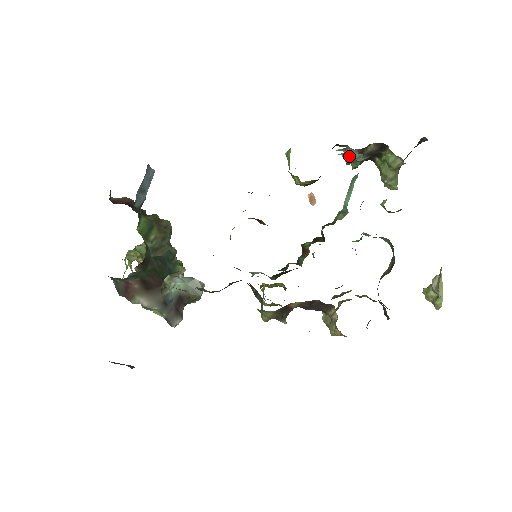
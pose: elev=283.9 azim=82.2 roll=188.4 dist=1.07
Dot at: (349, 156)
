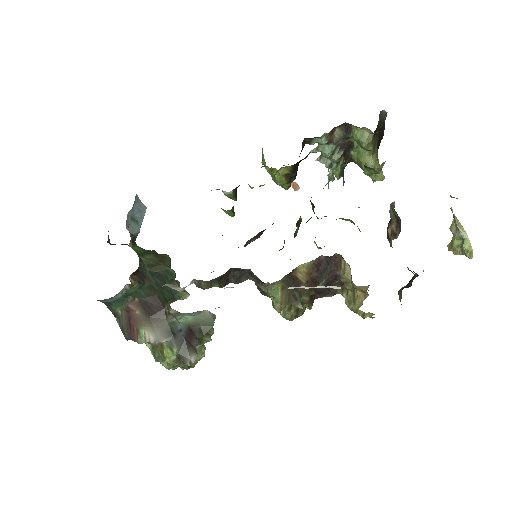
Dot at: (323, 154)
